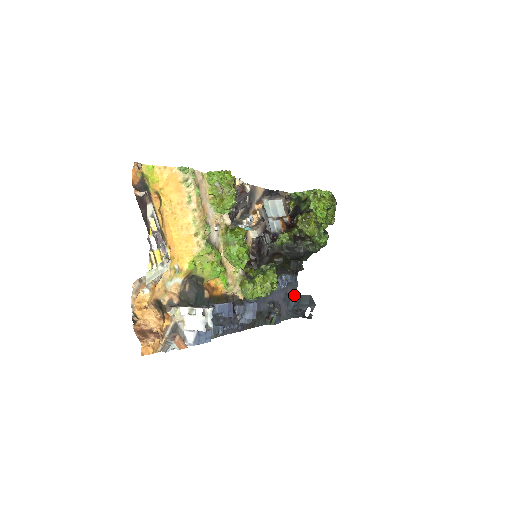
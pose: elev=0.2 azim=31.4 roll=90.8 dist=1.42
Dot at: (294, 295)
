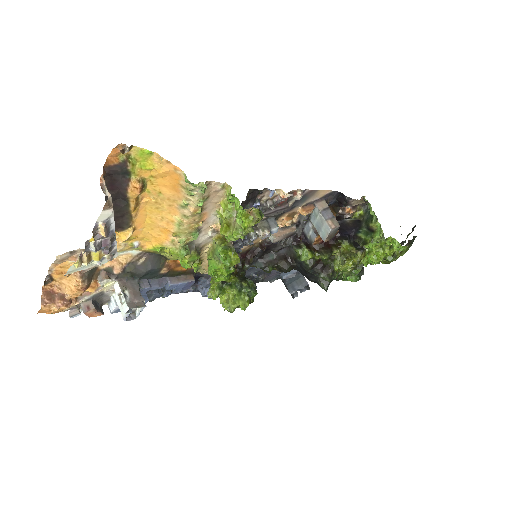
Dot at: occluded
